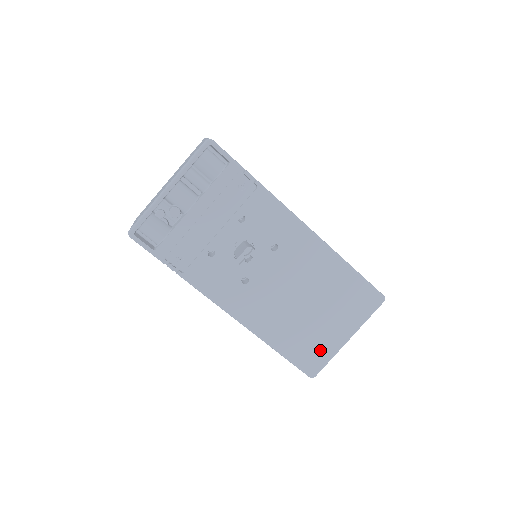
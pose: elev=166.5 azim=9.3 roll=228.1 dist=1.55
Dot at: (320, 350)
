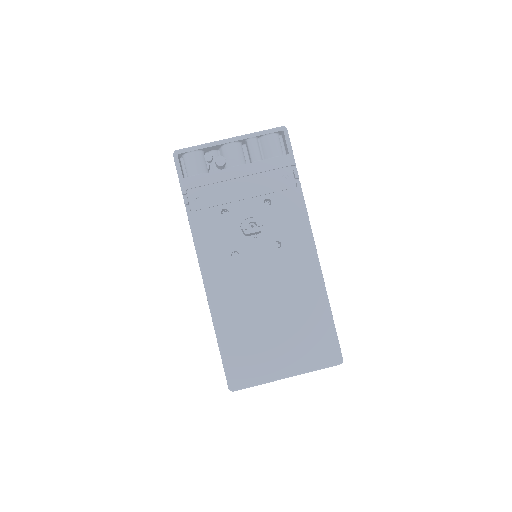
Dot at: (255, 367)
